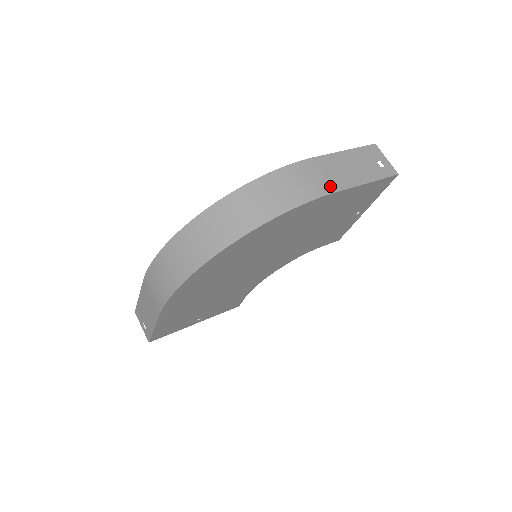
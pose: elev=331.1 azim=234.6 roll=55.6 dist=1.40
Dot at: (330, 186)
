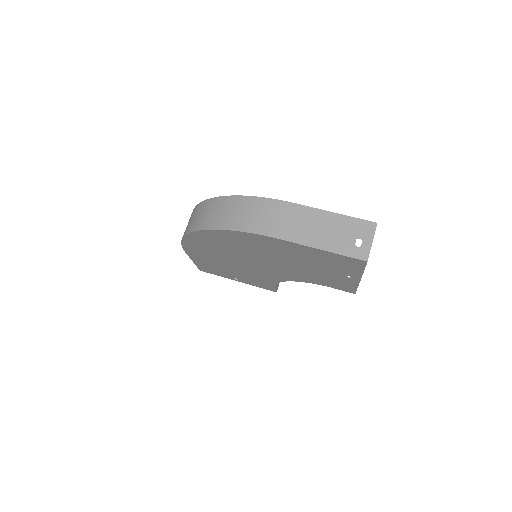
Dot at: (281, 232)
